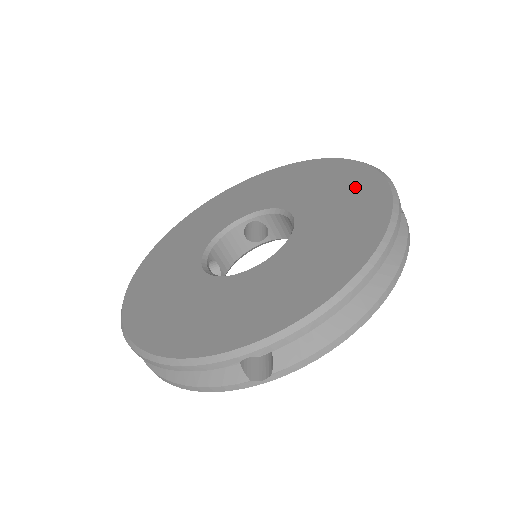
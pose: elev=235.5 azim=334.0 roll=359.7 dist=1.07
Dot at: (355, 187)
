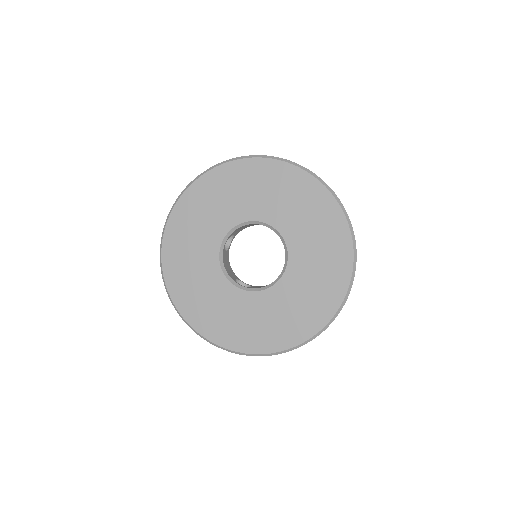
Dot at: (329, 282)
